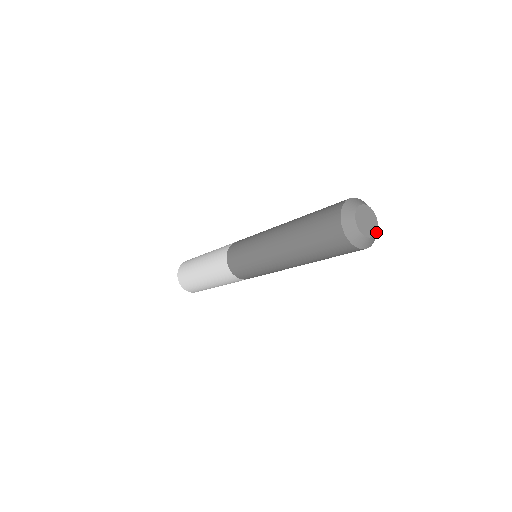
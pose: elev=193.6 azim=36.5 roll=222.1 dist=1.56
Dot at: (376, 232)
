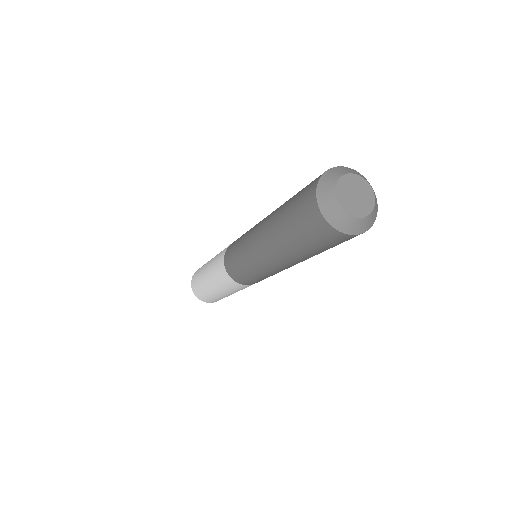
Dot at: (372, 191)
